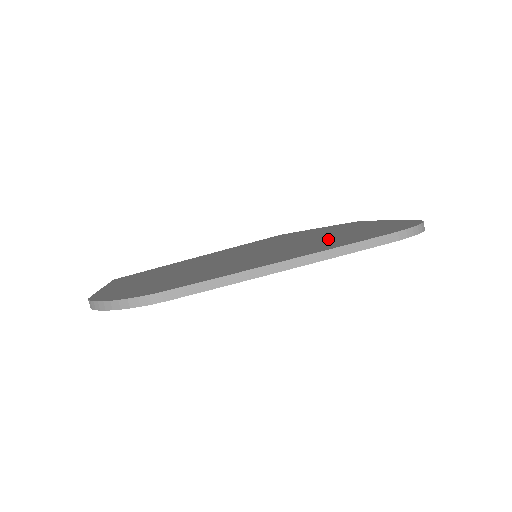
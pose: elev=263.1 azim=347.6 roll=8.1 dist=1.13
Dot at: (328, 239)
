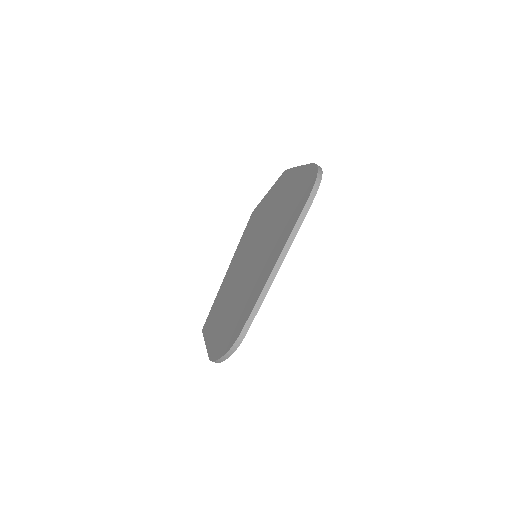
Dot at: (282, 218)
